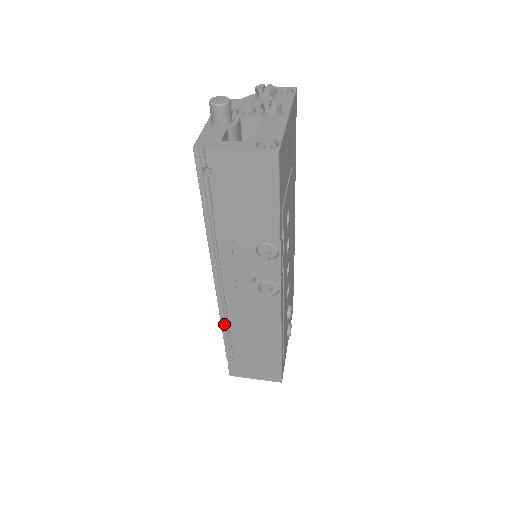
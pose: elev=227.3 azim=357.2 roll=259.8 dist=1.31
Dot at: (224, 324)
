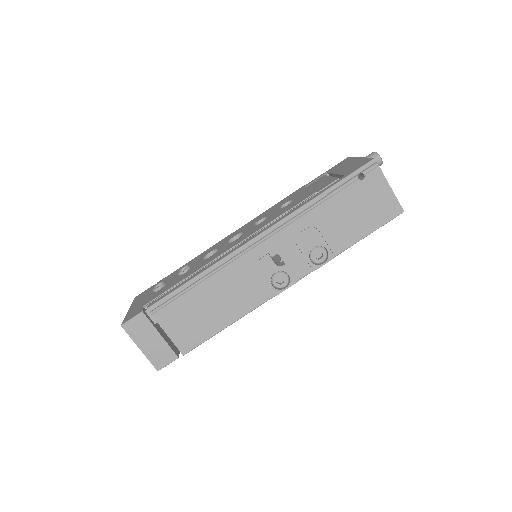
Dot at: (204, 275)
